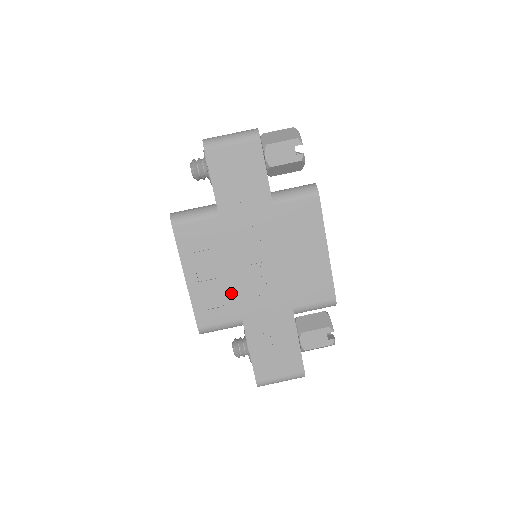
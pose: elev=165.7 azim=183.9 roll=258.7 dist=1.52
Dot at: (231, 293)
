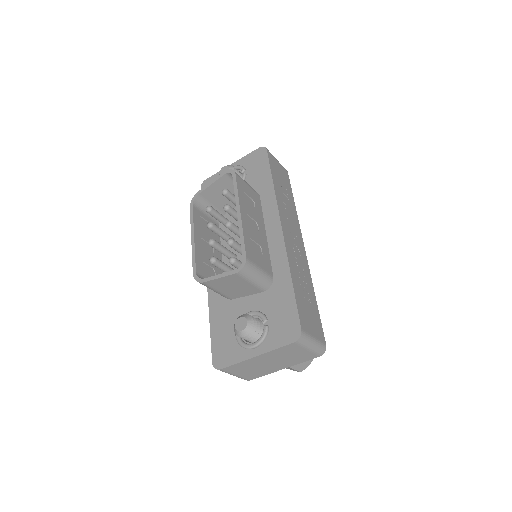
Dot at: (266, 250)
